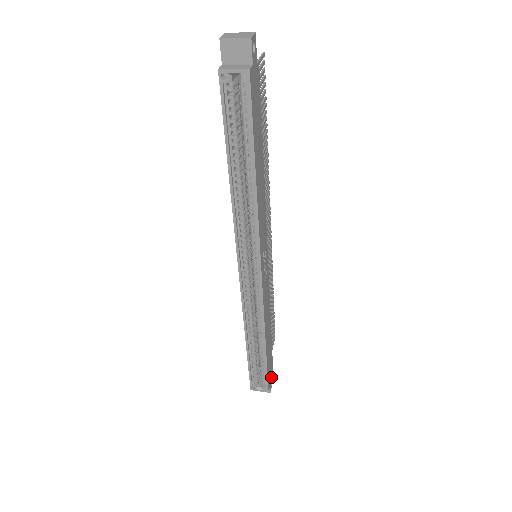
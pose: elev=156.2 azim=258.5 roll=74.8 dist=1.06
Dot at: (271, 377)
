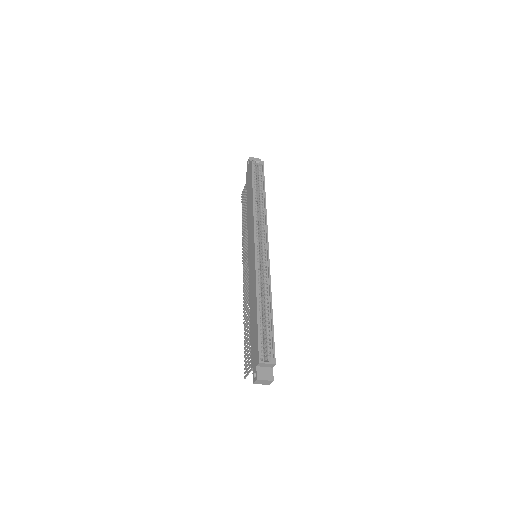
Dot at: occluded
